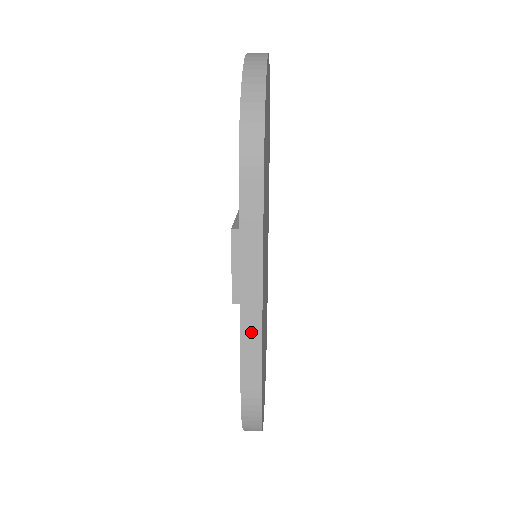
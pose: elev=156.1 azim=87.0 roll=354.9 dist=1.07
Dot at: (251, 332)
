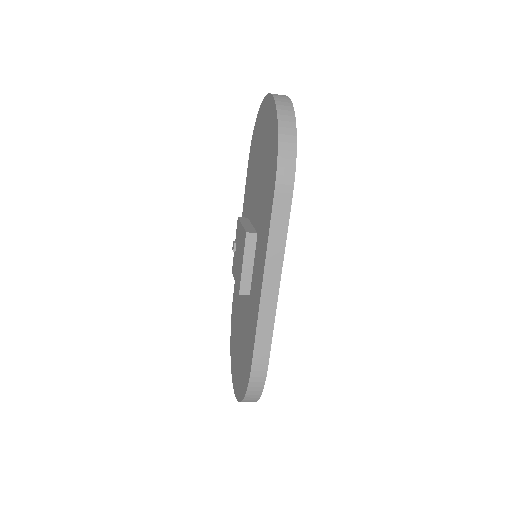
Dot at: (267, 315)
